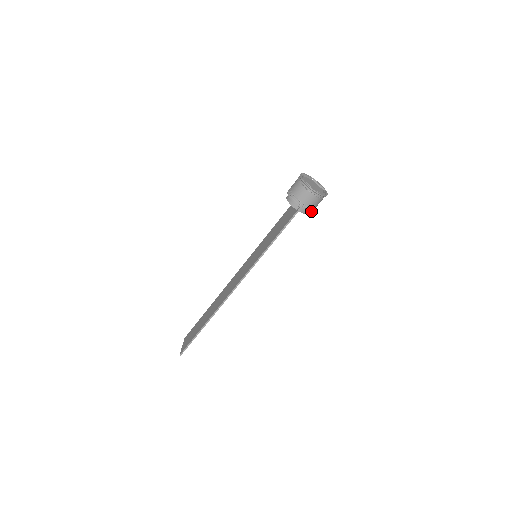
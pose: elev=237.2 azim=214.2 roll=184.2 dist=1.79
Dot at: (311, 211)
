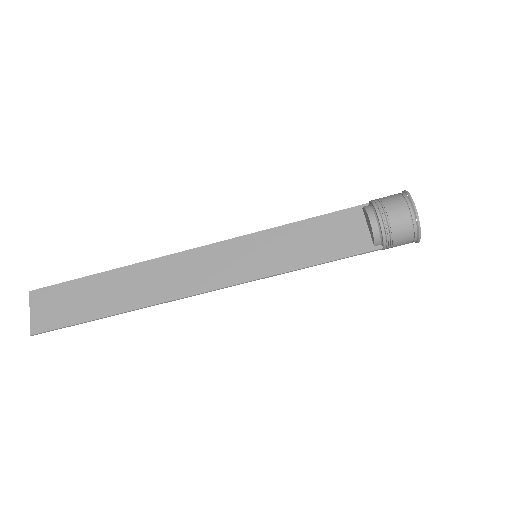
Dot at: occluded
